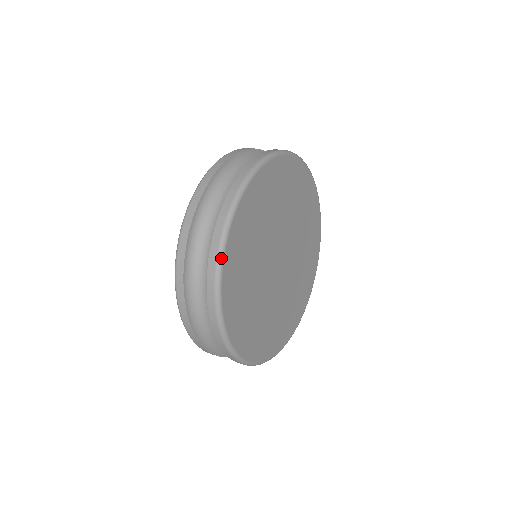
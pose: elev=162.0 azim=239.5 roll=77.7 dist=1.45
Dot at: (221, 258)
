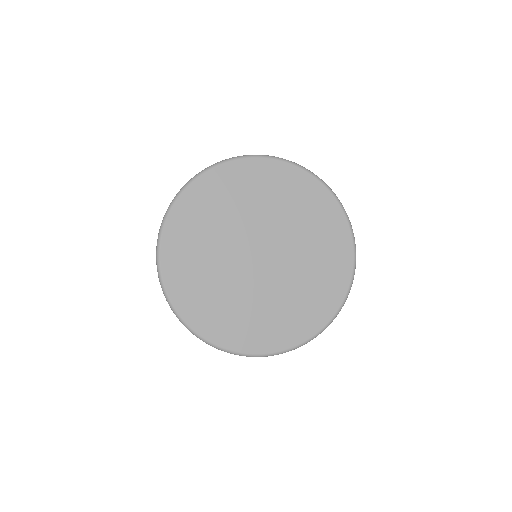
Dot at: (222, 162)
